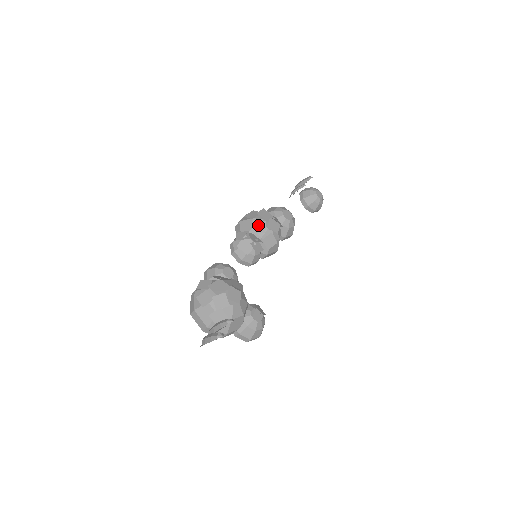
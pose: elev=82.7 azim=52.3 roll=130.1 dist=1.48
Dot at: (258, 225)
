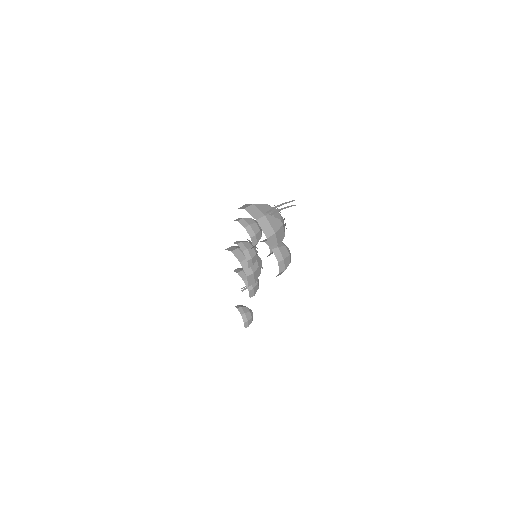
Dot at: occluded
